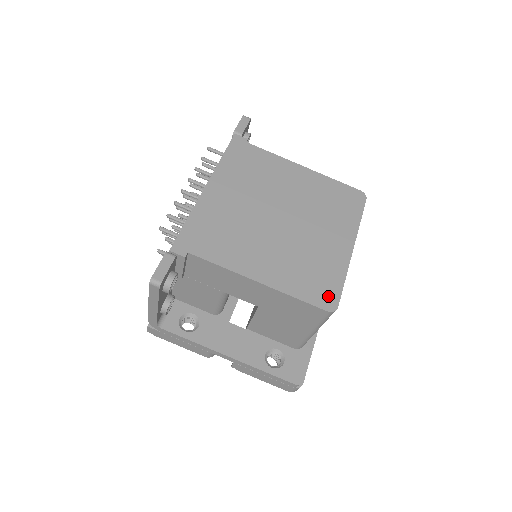
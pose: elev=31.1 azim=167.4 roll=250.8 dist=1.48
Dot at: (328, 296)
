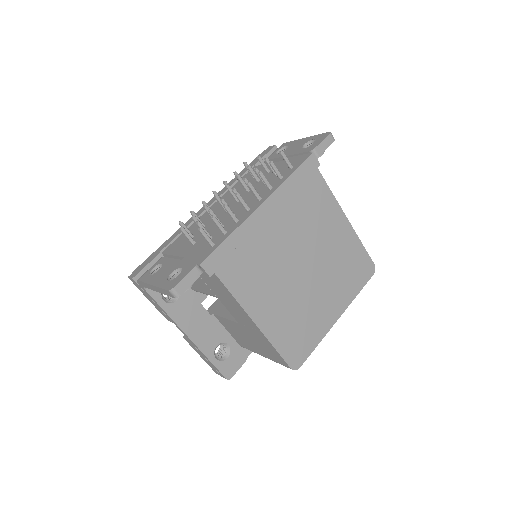
Dot at: (299, 355)
